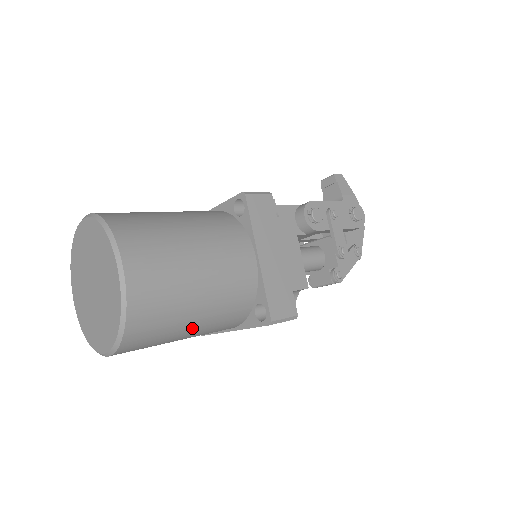
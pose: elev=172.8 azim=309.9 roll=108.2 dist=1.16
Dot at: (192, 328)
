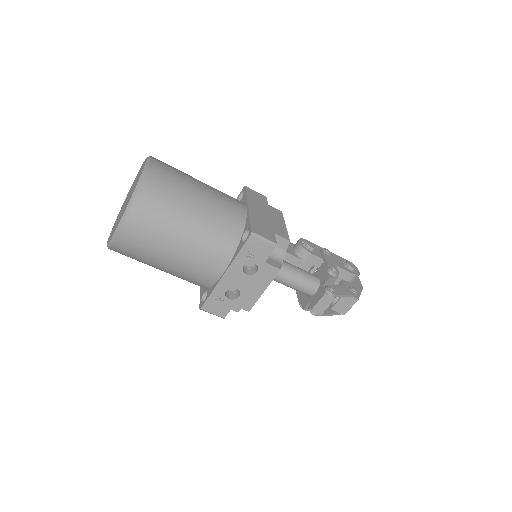
Dot at: (188, 227)
